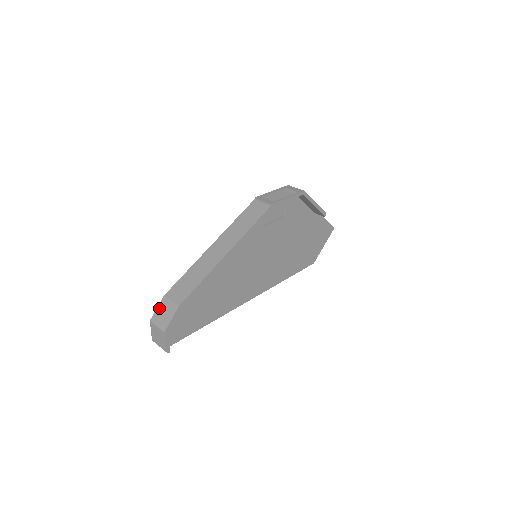
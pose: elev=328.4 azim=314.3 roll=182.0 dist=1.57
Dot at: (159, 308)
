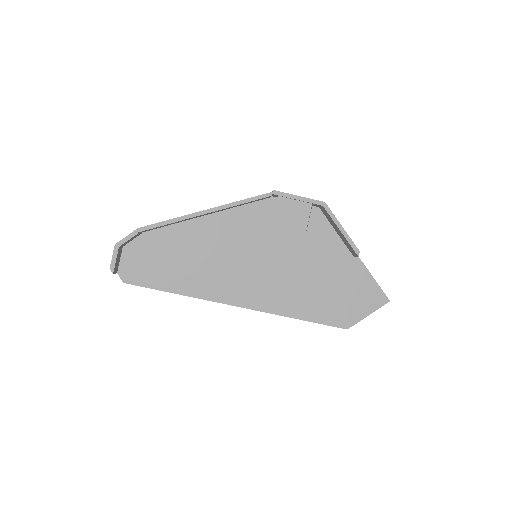
Dot at: occluded
